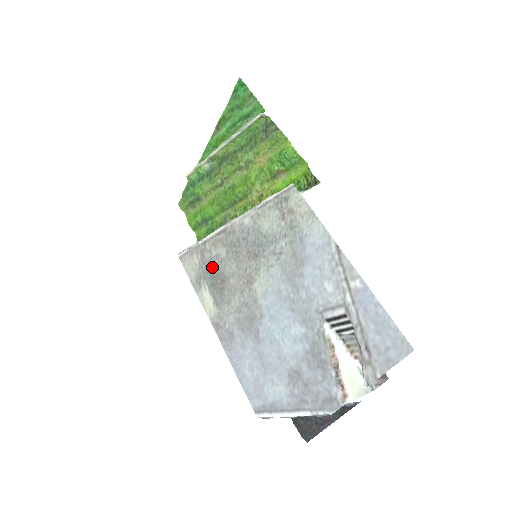
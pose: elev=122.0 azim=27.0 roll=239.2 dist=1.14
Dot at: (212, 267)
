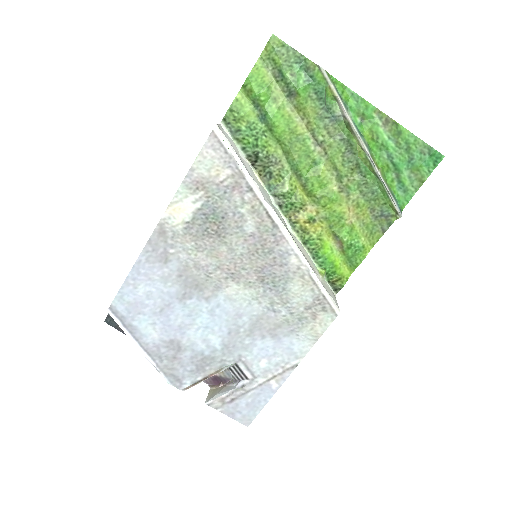
Dot at: (227, 211)
